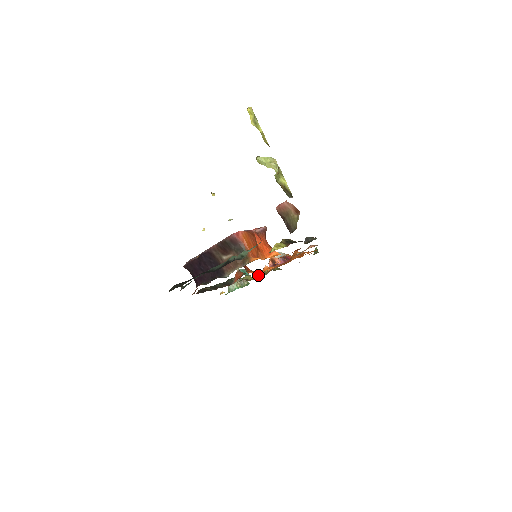
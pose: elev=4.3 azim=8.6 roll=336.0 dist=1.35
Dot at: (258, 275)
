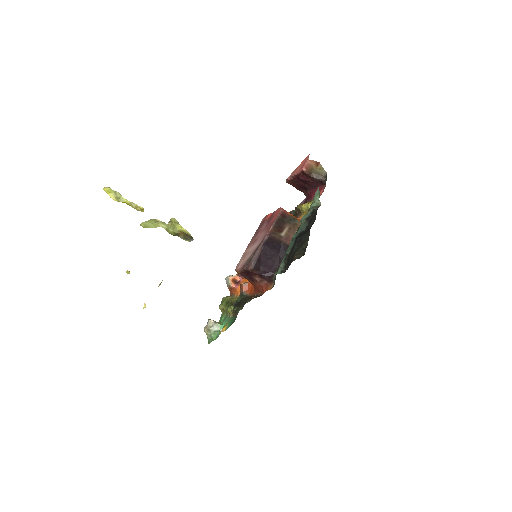
Dot at: occluded
